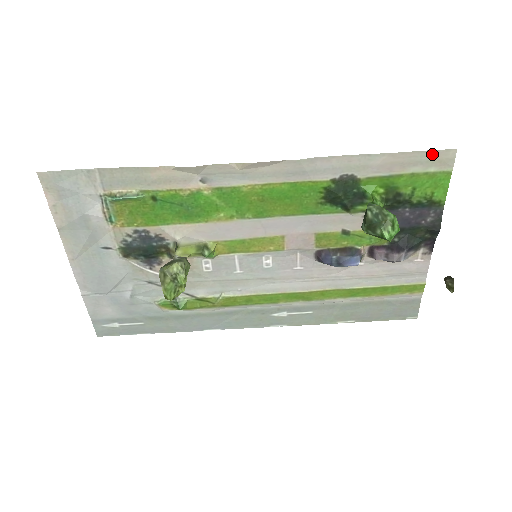
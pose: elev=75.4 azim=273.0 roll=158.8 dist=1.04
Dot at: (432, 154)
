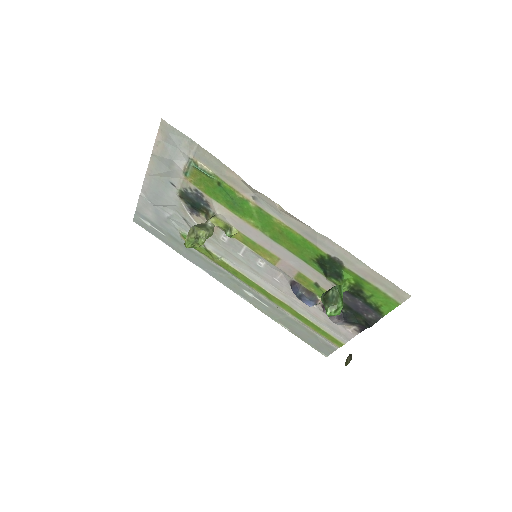
Dot at: (395, 287)
